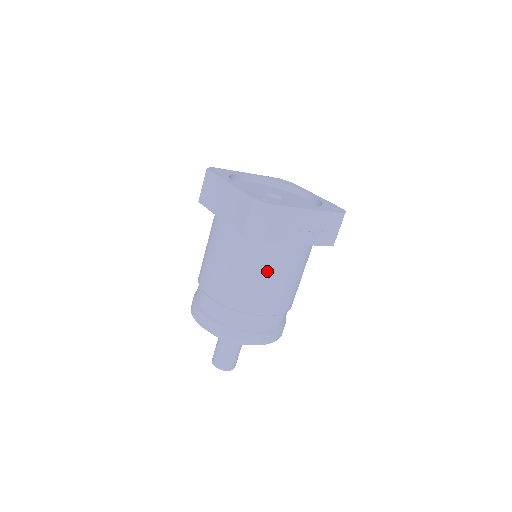
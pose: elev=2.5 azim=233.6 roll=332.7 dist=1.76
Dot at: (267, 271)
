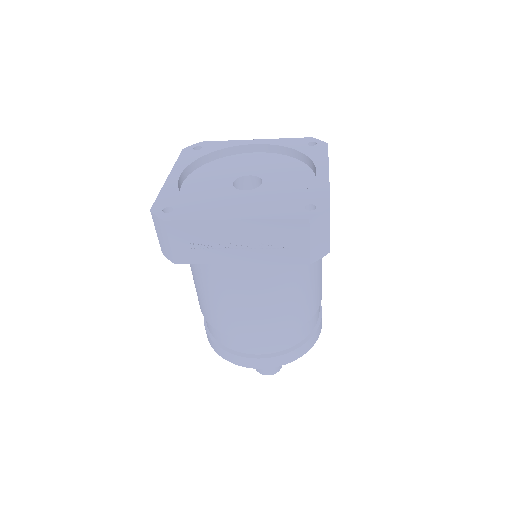
Dot at: (219, 291)
